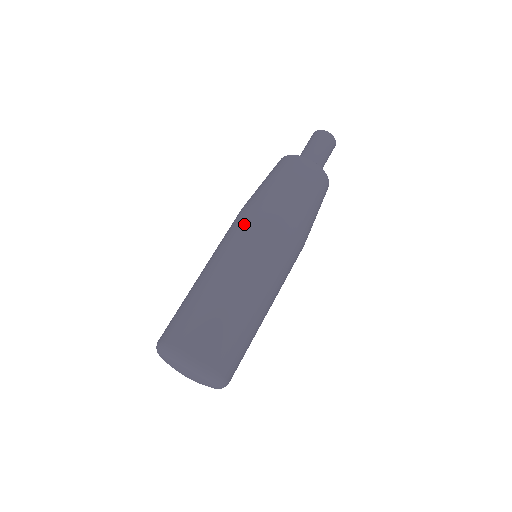
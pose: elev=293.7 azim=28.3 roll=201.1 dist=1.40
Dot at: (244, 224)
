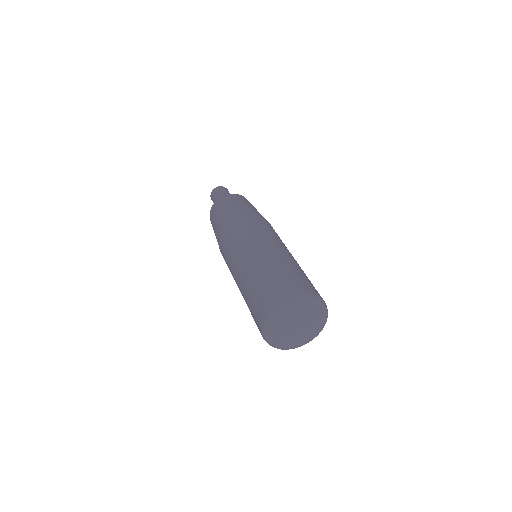
Dot at: (224, 255)
